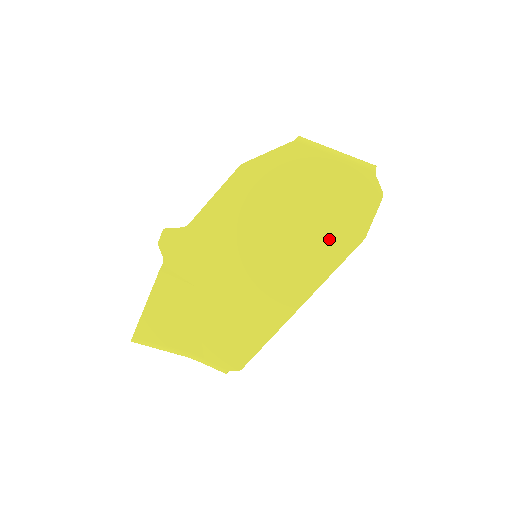
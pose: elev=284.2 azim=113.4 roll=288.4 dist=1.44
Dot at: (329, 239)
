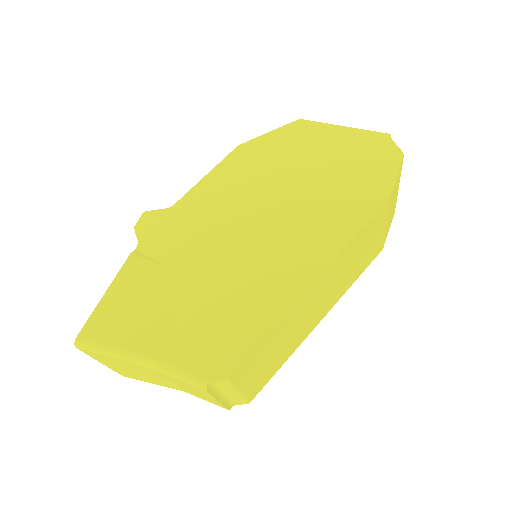
Dot at: (345, 203)
